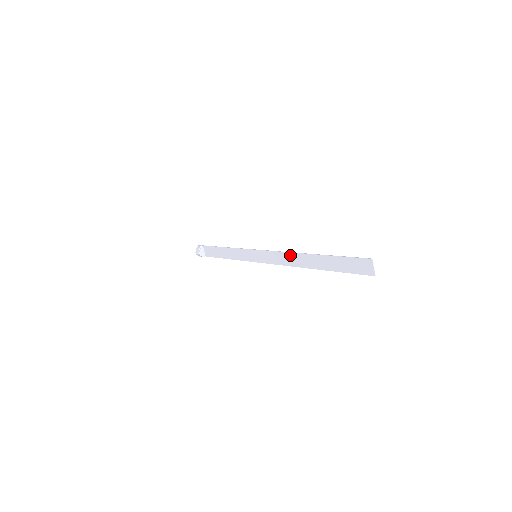
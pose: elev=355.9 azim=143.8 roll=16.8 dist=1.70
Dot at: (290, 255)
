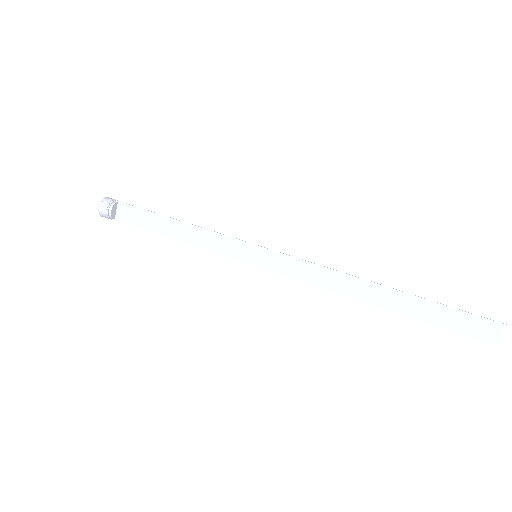
Dot at: (341, 276)
